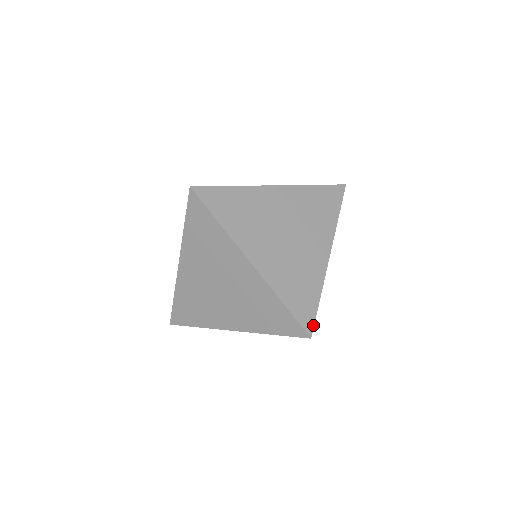
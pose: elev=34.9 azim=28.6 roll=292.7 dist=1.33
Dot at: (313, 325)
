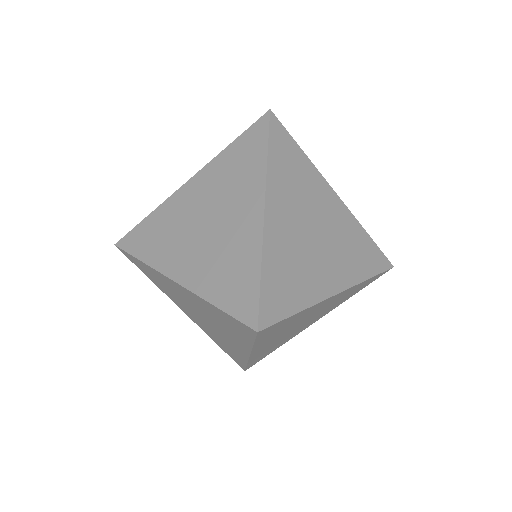
Dot at: (257, 313)
